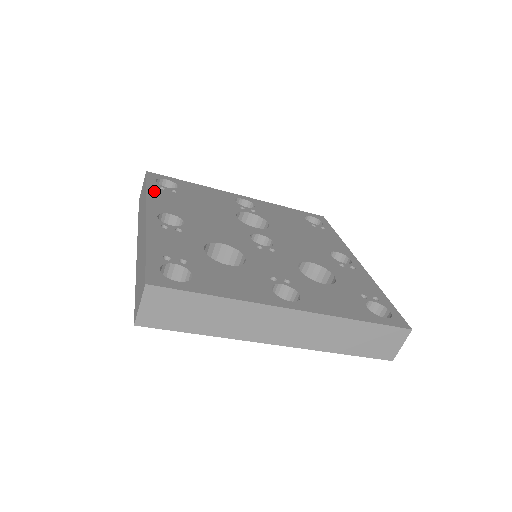
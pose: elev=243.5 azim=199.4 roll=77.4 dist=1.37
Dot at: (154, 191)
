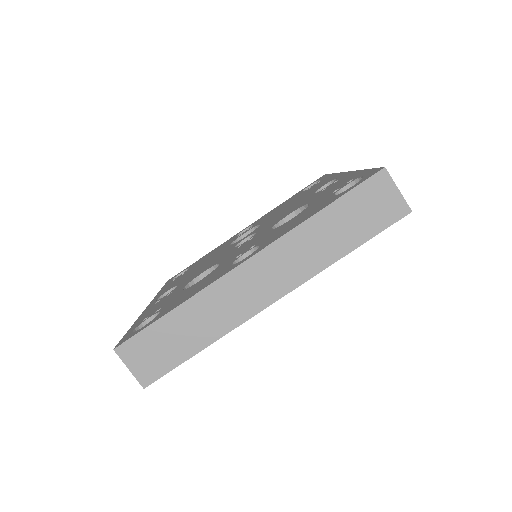
Dot at: (165, 287)
